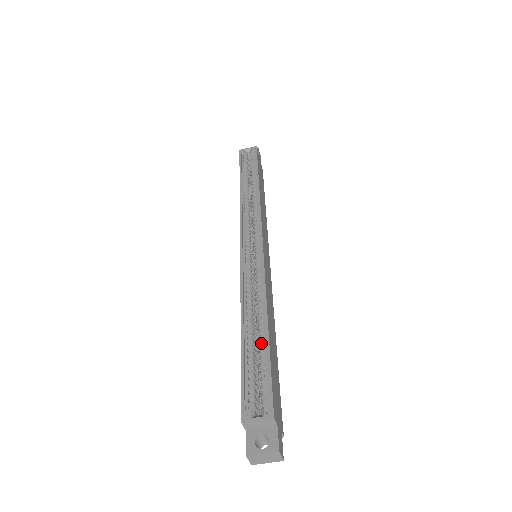
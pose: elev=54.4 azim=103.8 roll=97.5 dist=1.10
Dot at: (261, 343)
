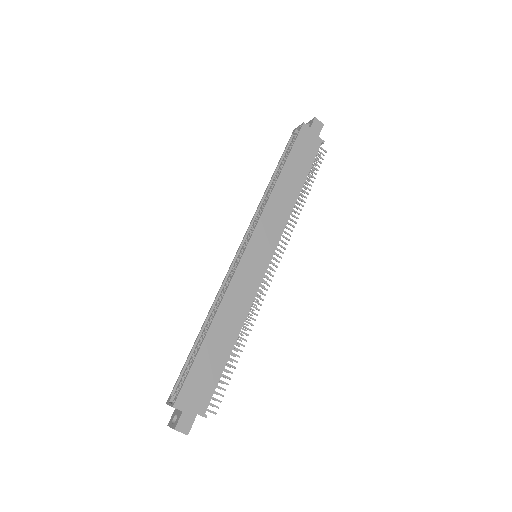
Dot at: (200, 346)
